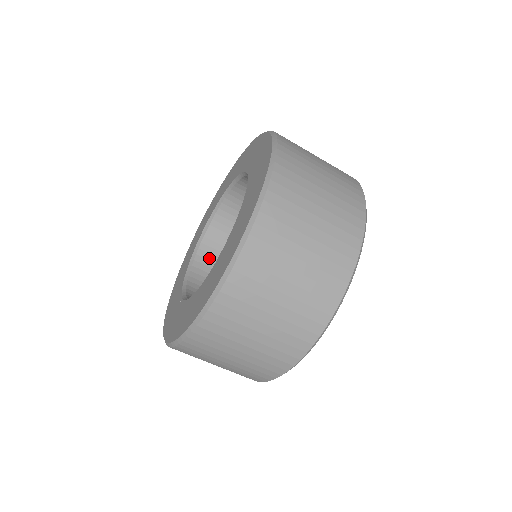
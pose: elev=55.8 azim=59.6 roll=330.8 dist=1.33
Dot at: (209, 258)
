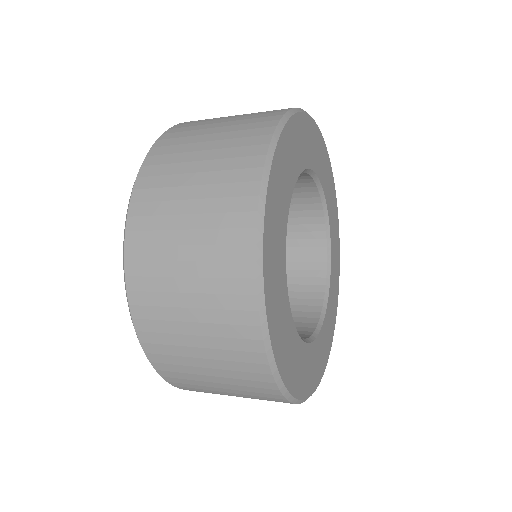
Dot at: occluded
